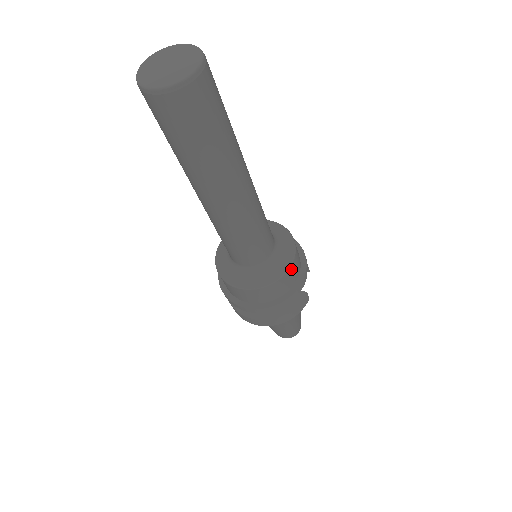
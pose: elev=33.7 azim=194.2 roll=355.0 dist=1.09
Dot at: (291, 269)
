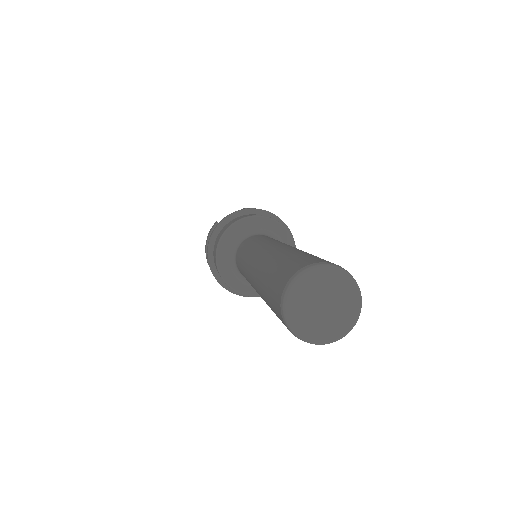
Dot at: (256, 296)
